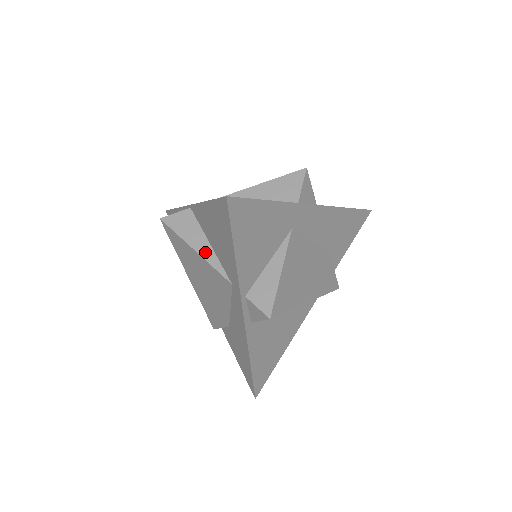
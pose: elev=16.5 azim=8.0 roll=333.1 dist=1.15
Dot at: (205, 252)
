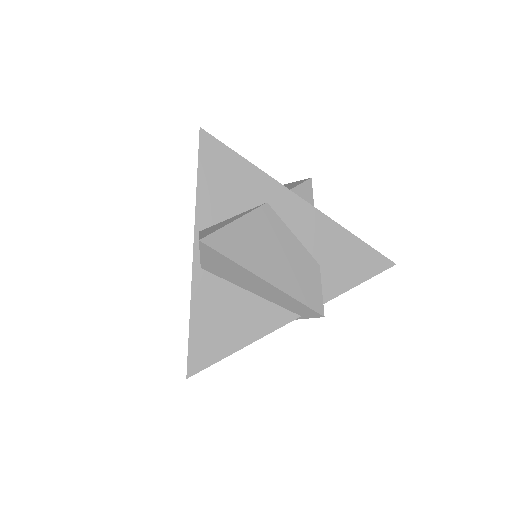
Dot at: occluded
